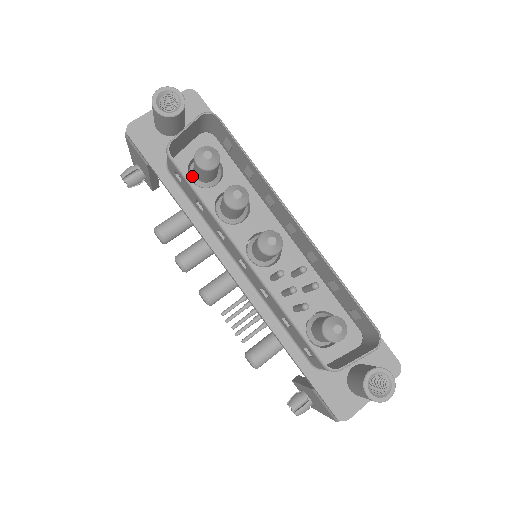
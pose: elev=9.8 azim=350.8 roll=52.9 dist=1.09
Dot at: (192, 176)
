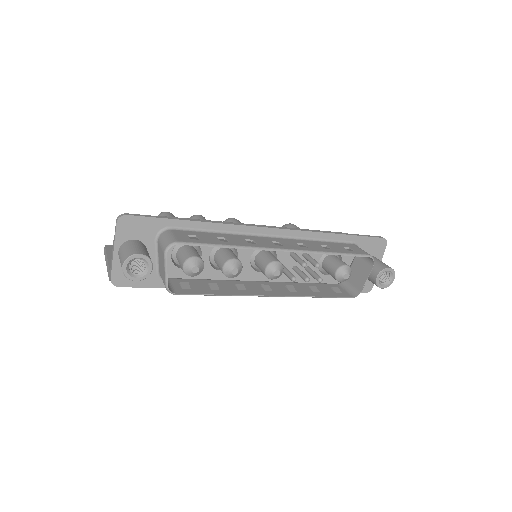
Dot at: occluded
